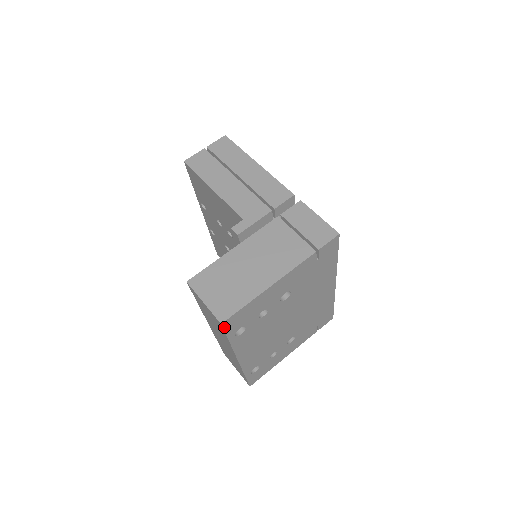
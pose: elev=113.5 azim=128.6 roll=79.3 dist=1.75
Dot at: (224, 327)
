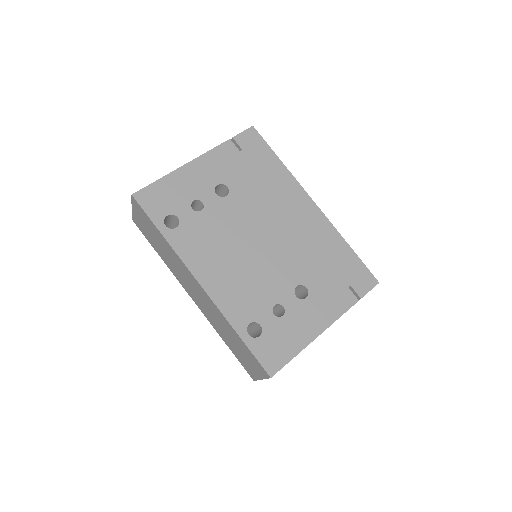
Dot at: (139, 203)
